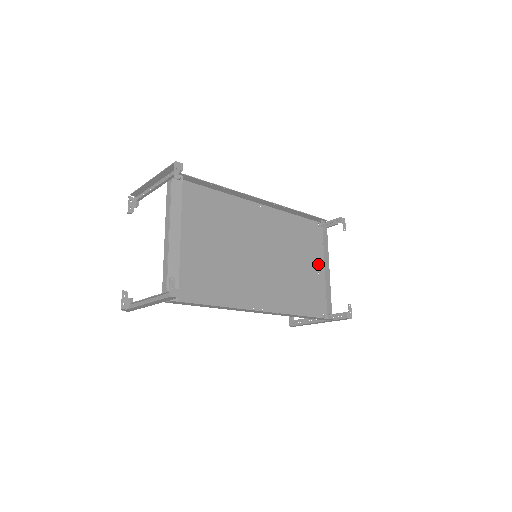
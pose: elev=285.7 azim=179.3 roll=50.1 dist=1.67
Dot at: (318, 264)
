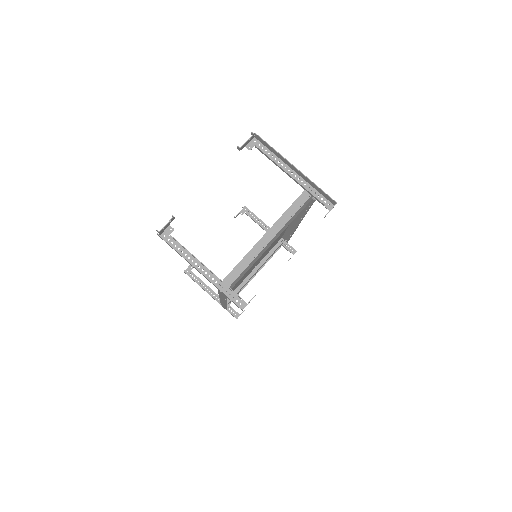
Dot at: (255, 266)
